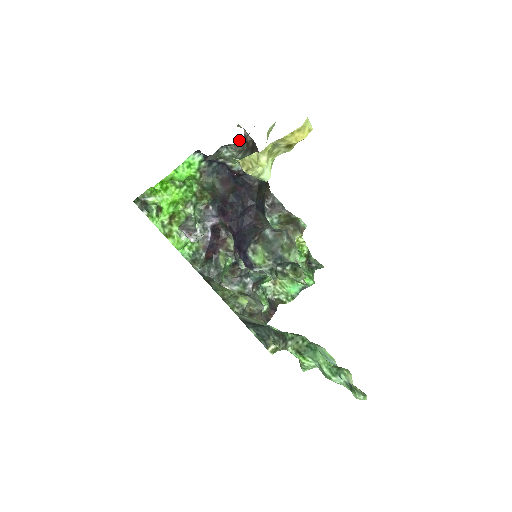
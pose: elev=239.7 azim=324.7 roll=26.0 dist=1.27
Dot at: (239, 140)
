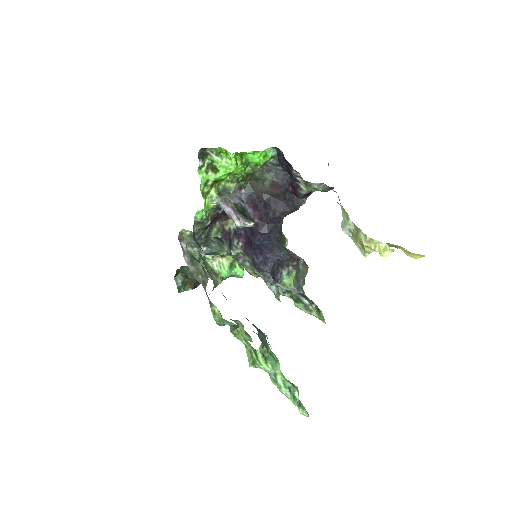
Dot at: occluded
